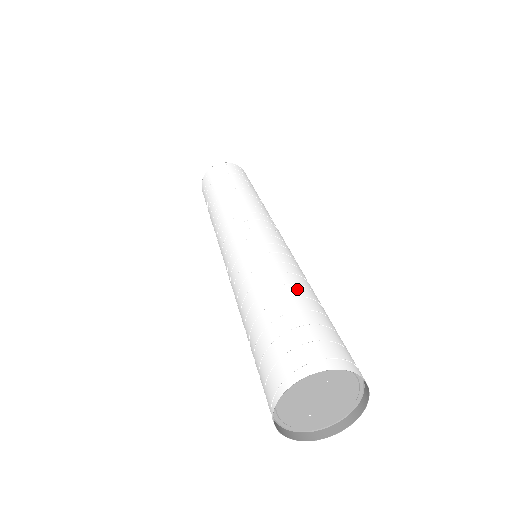
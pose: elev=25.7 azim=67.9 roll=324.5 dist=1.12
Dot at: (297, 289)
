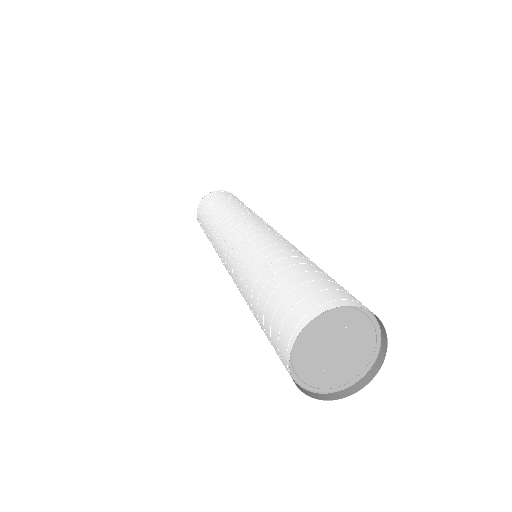
Dot at: (307, 260)
